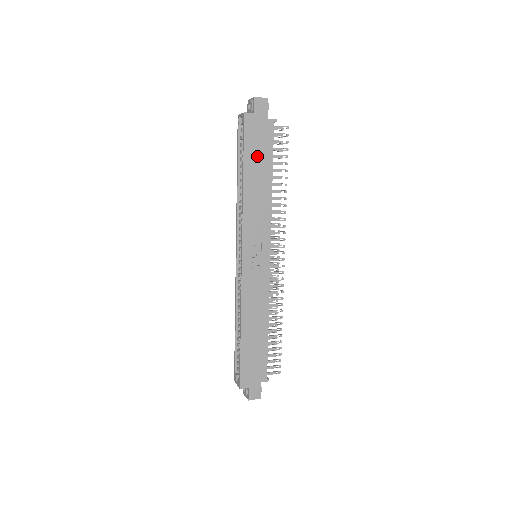
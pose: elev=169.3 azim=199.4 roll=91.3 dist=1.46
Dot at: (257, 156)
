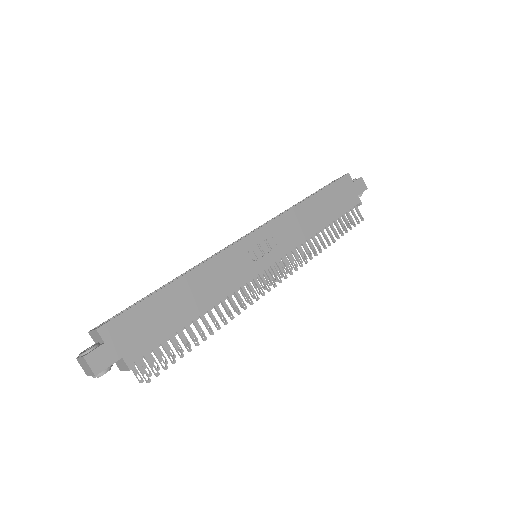
Dot at: (332, 200)
